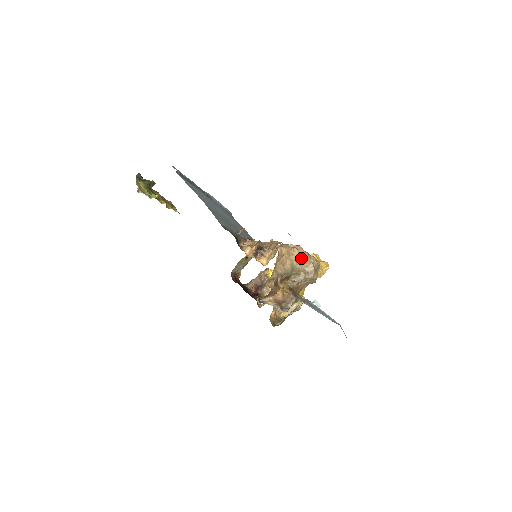
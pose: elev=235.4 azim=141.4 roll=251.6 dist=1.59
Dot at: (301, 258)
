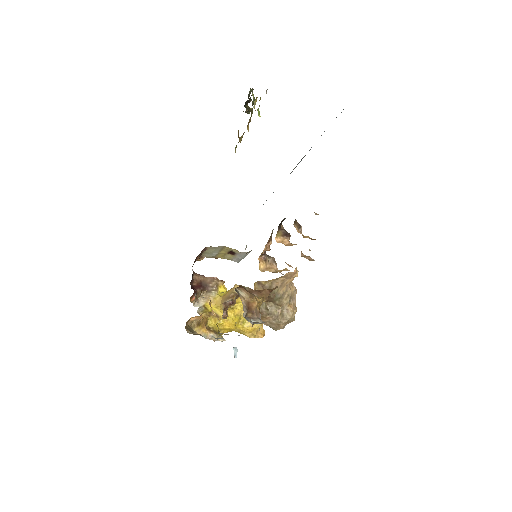
Dot at: (292, 298)
